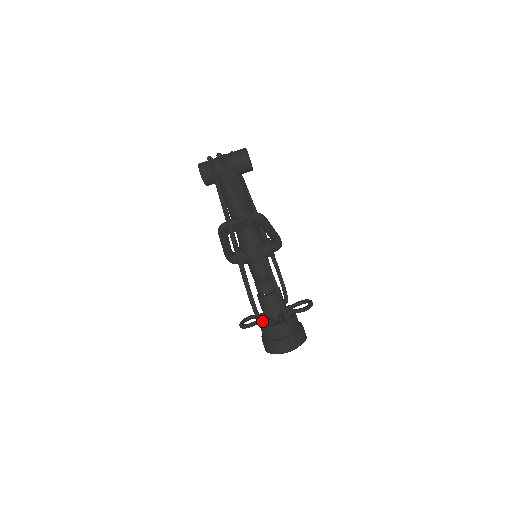
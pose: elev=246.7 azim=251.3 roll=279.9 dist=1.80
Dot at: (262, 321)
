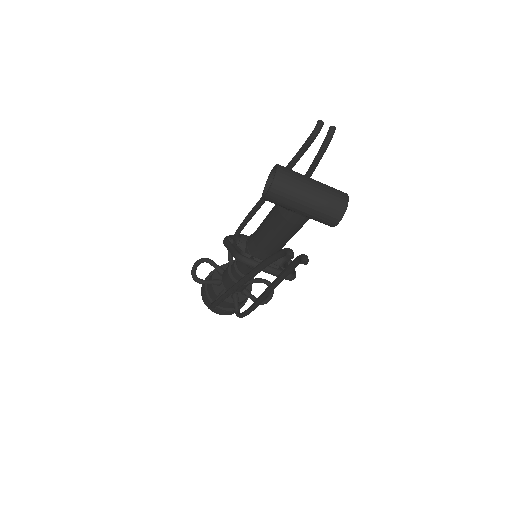
Dot at: occluded
